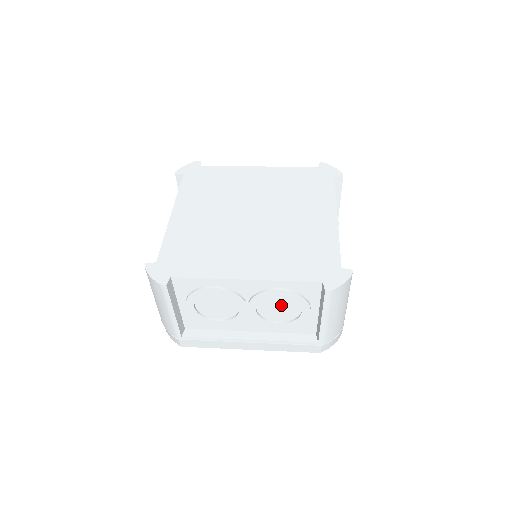
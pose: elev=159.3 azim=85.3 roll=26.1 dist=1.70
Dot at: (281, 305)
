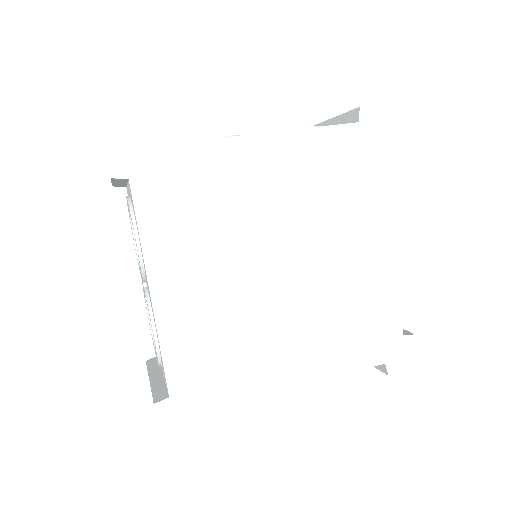
Dot at: occluded
